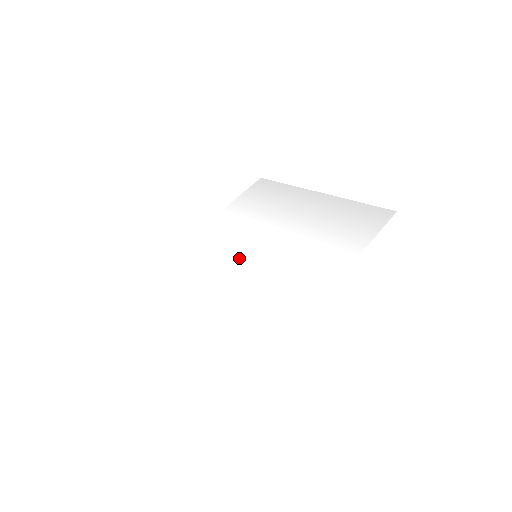
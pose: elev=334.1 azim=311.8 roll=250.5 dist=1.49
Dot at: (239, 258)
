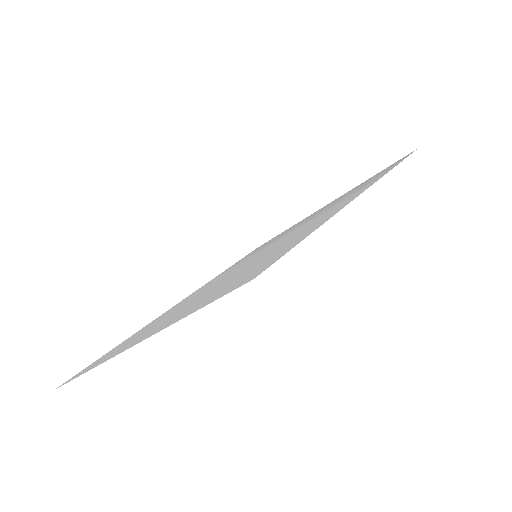
Dot at: occluded
